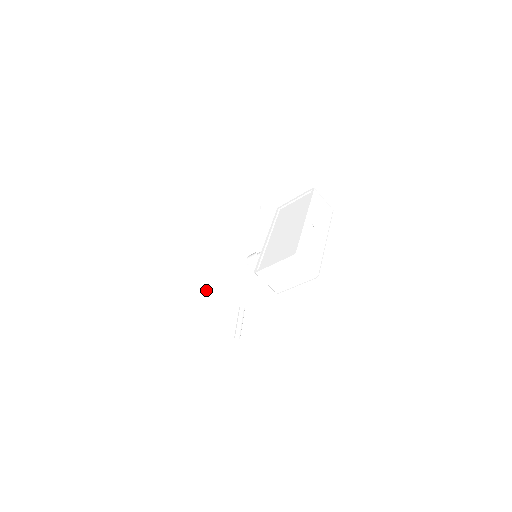
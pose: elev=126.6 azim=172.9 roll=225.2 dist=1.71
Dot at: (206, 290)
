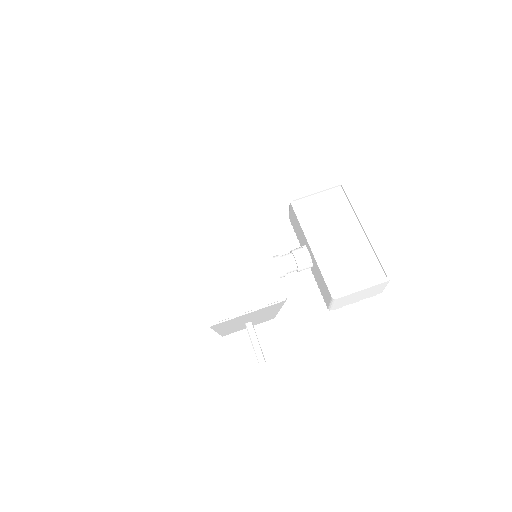
Dot at: (241, 320)
